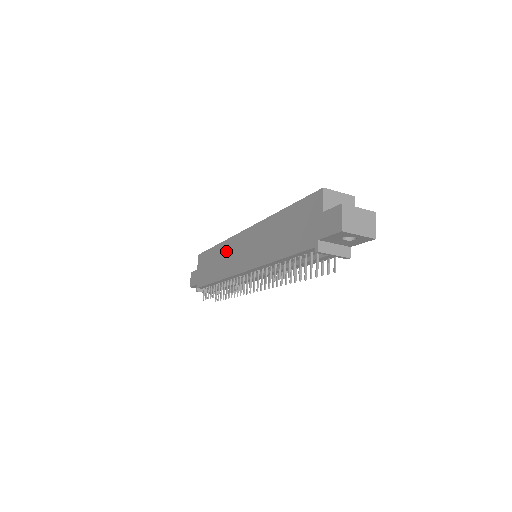
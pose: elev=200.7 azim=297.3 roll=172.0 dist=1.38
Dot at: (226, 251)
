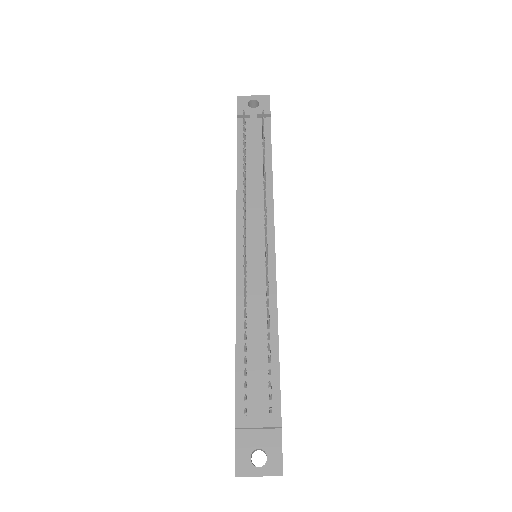
Dot at: occluded
